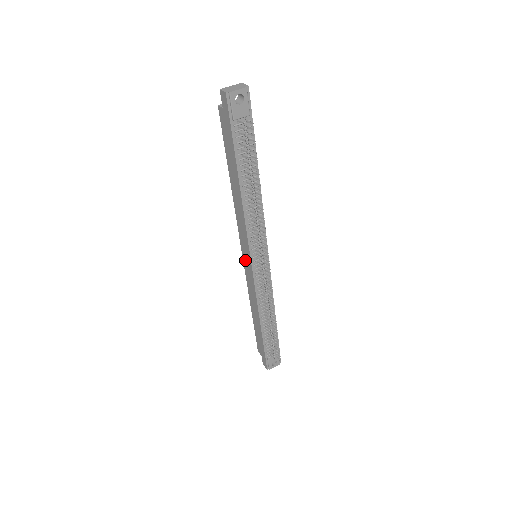
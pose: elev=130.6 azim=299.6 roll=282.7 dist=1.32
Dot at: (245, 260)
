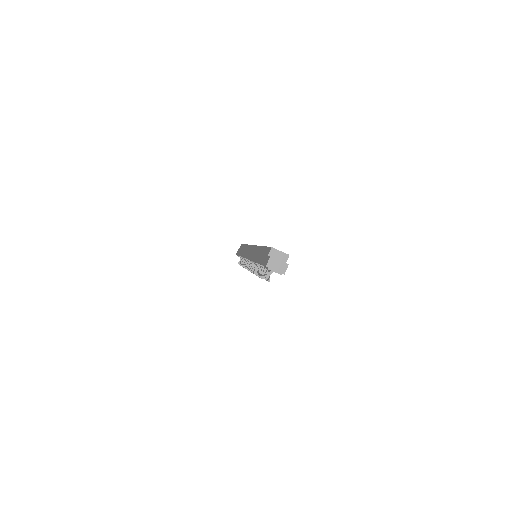
Dot at: (250, 249)
